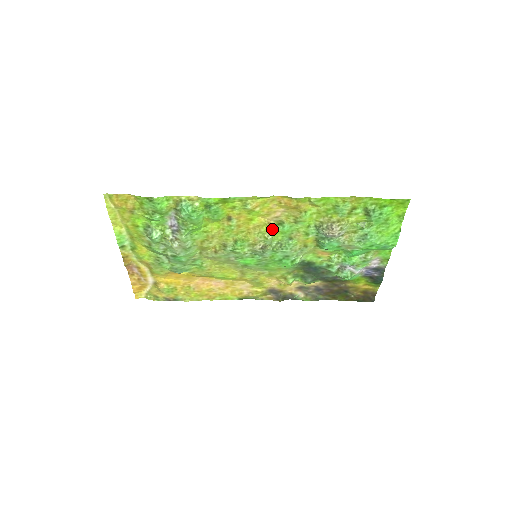
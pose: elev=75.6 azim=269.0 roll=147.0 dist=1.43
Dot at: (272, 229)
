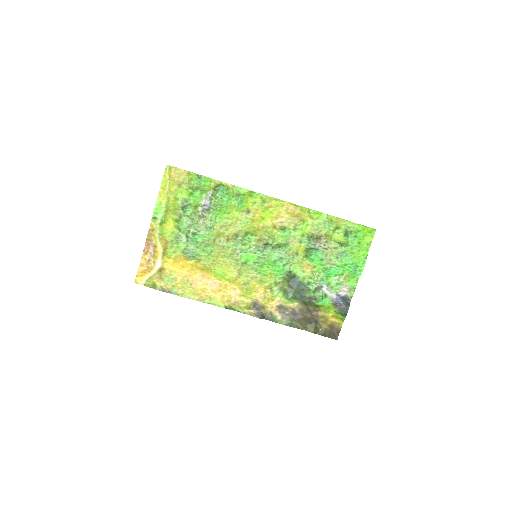
Dot at: (276, 232)
